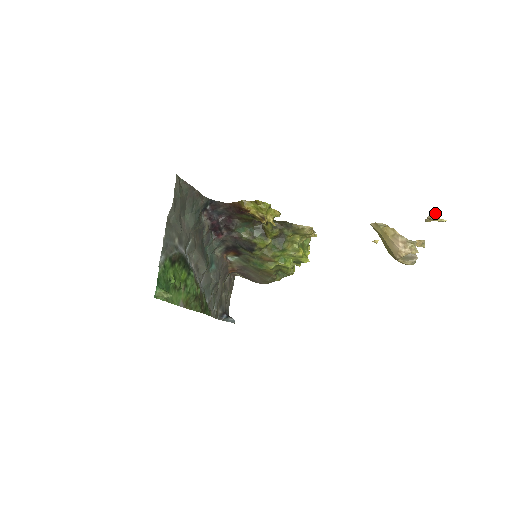
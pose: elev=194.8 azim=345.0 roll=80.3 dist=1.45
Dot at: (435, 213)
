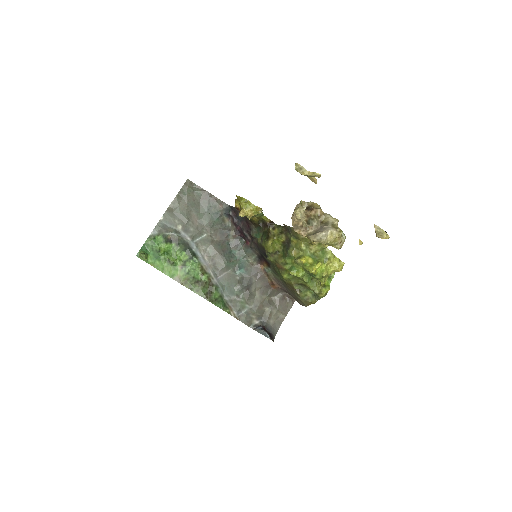
Dot at: (295, 164)
